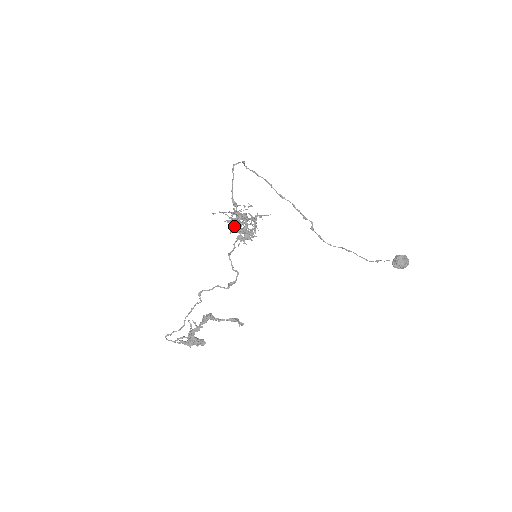
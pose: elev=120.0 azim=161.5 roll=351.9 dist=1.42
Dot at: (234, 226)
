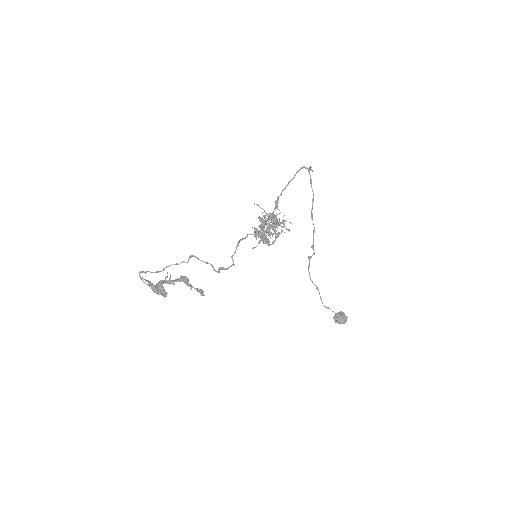
Dot at: occluded
